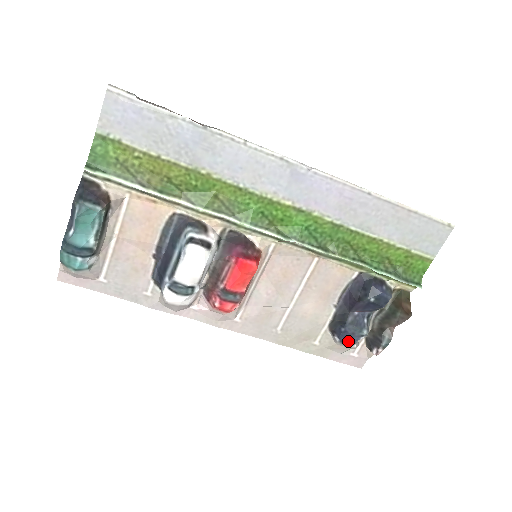
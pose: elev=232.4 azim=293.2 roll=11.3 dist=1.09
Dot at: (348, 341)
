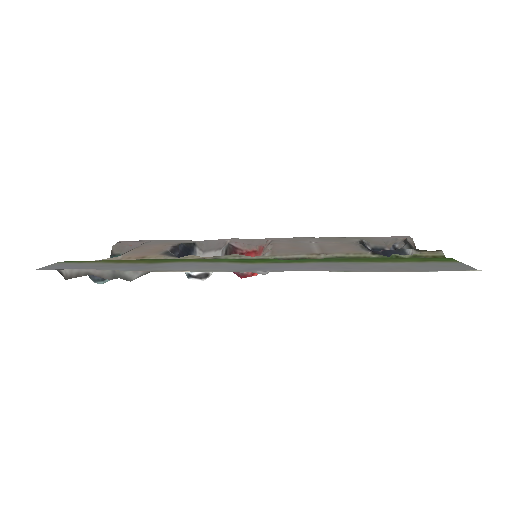
Dot at: occluded
